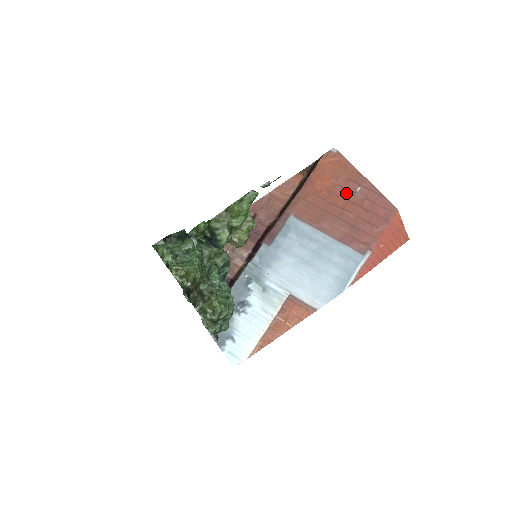
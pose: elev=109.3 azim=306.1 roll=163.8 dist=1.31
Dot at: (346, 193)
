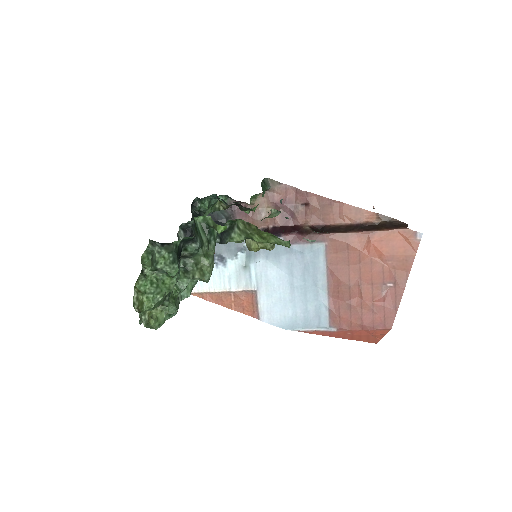
Dot at: (379, 277)
